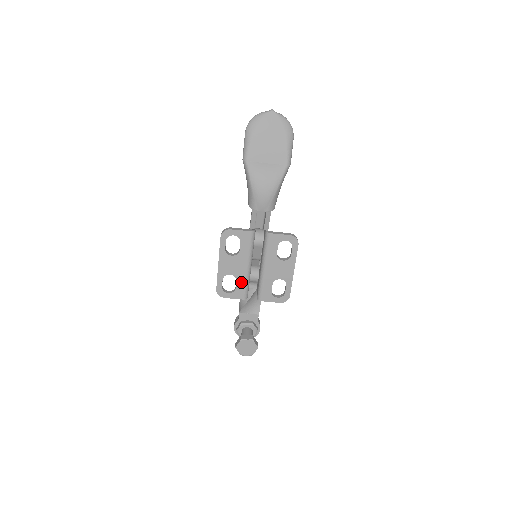
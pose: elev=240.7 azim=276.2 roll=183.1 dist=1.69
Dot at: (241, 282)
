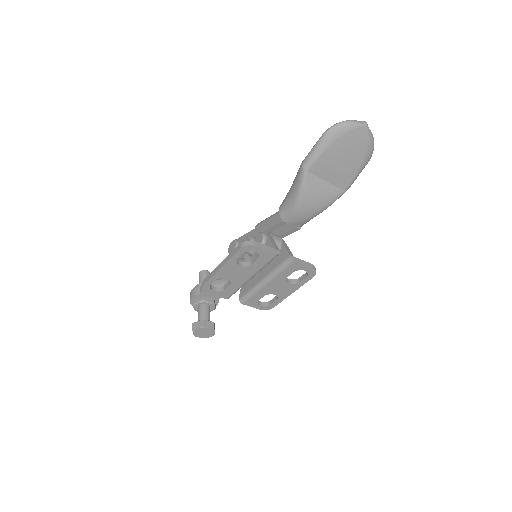
Dot at: (234, 287)
